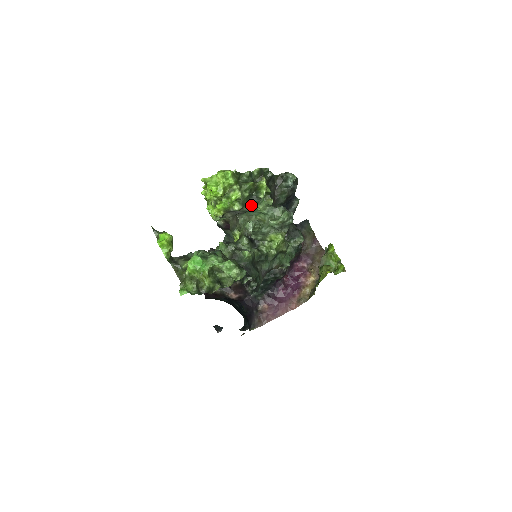
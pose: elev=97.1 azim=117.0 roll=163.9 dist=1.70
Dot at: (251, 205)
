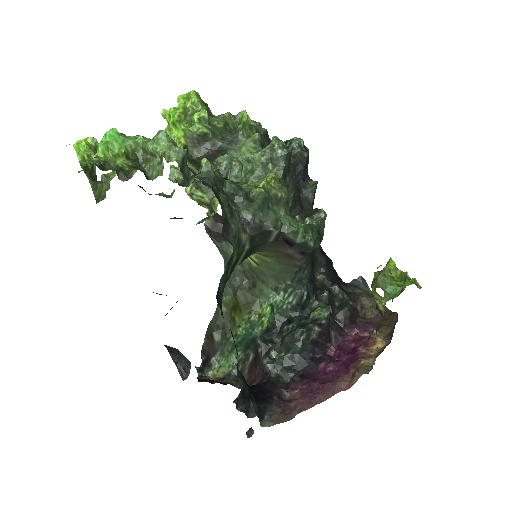
Dot at: (228, 142)
